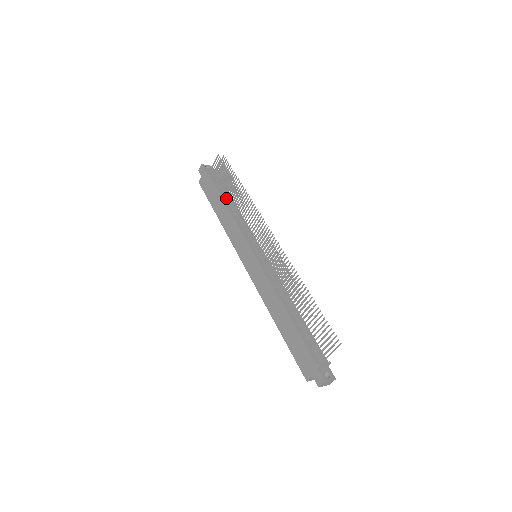
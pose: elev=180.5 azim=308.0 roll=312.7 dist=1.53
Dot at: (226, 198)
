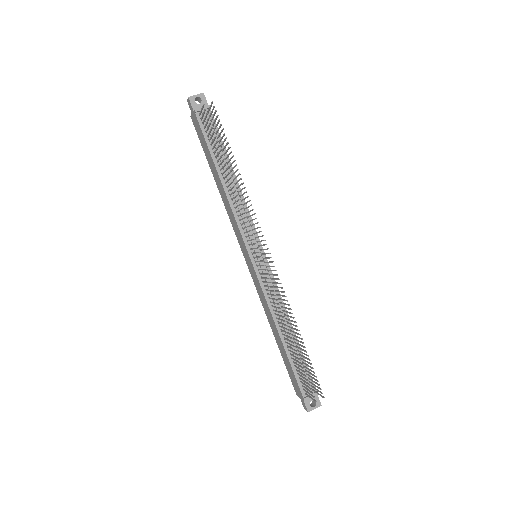
Dot at: (220, 170)
